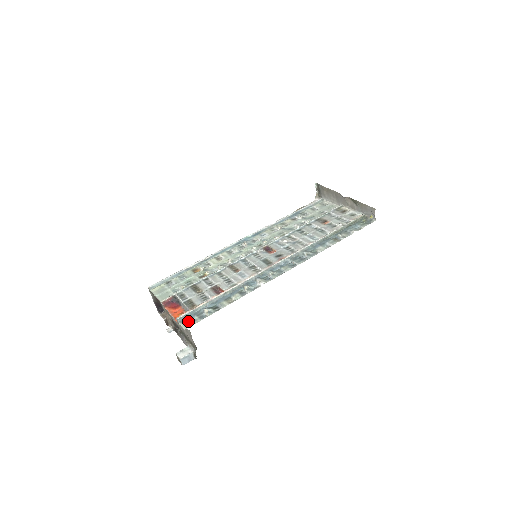
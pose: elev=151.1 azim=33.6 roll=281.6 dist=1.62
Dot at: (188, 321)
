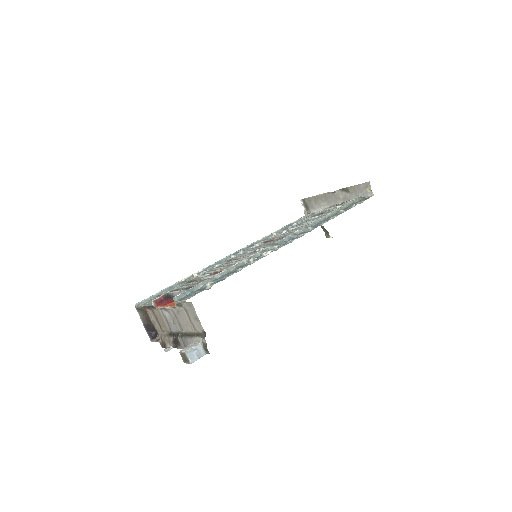
Dot at: (188, 296)
